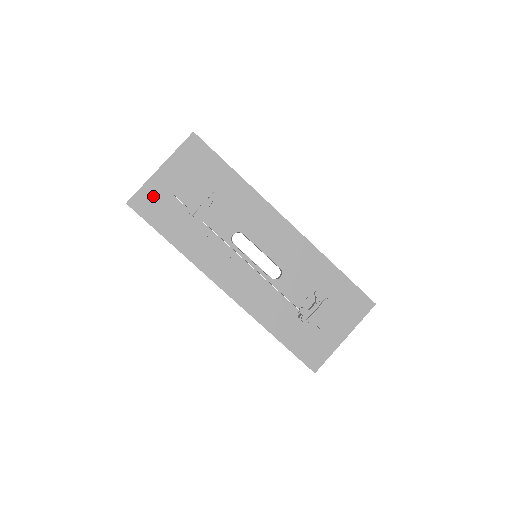
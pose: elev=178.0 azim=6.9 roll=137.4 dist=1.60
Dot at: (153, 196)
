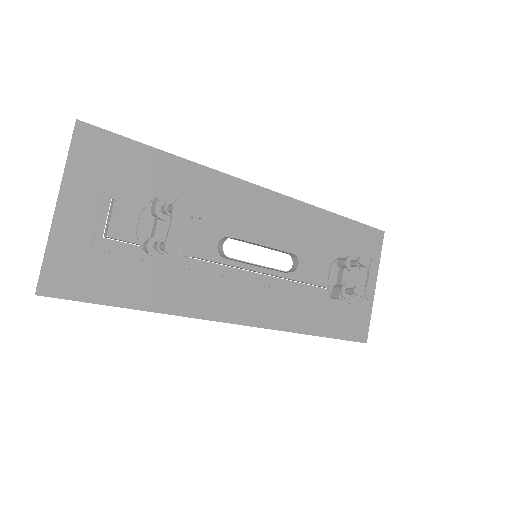
Dot at: (73, 257)
